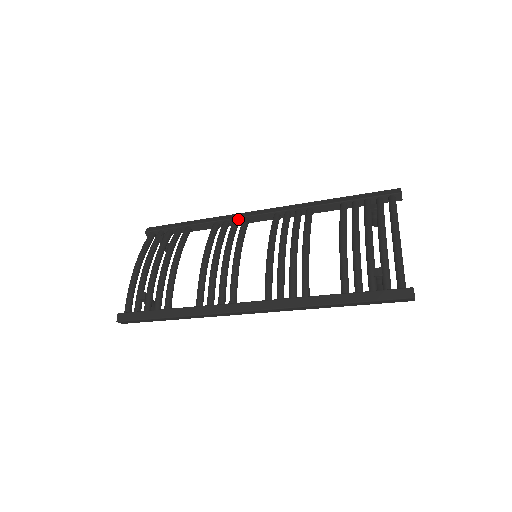
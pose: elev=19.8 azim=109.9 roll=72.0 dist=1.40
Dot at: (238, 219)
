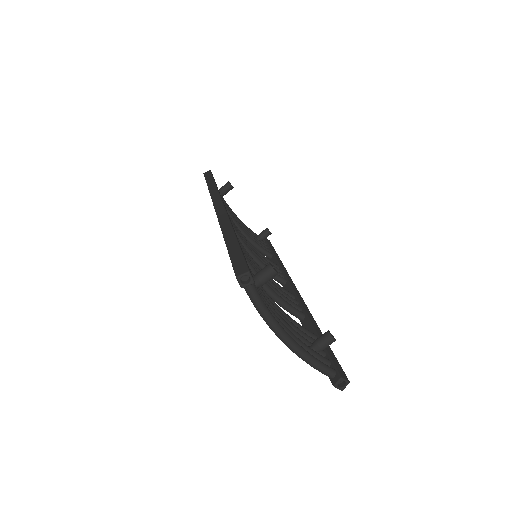
Dot at: occluded
